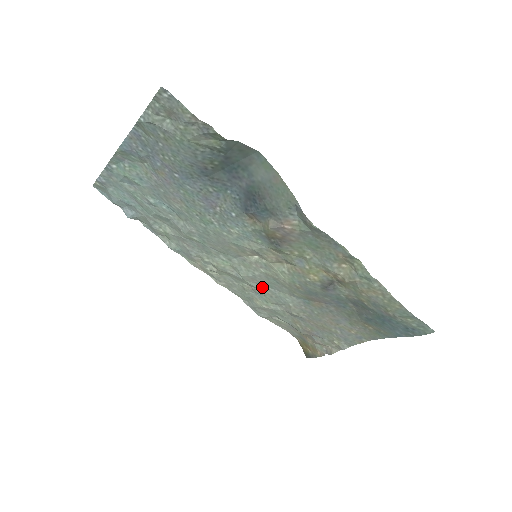
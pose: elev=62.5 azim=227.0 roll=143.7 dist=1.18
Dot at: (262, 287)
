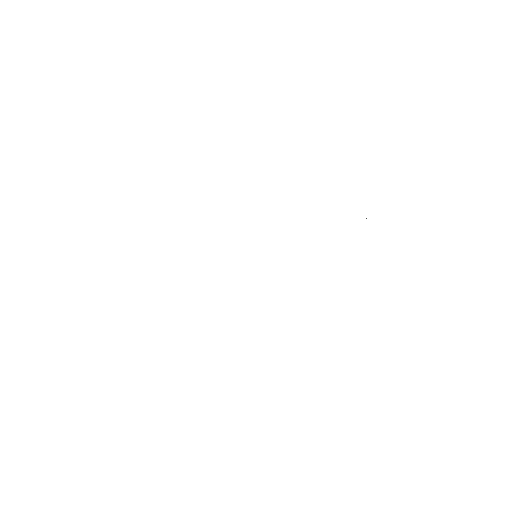
Dot at: occluded
